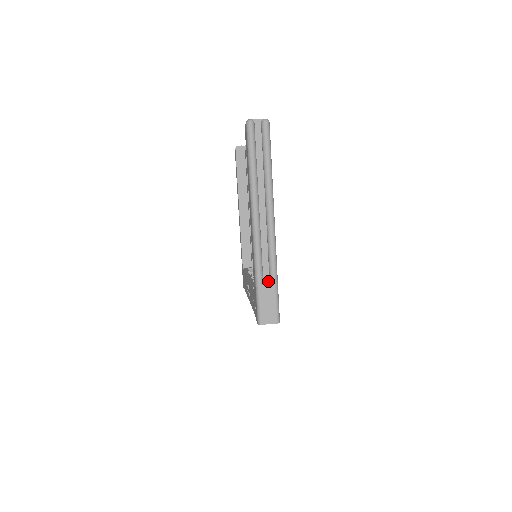
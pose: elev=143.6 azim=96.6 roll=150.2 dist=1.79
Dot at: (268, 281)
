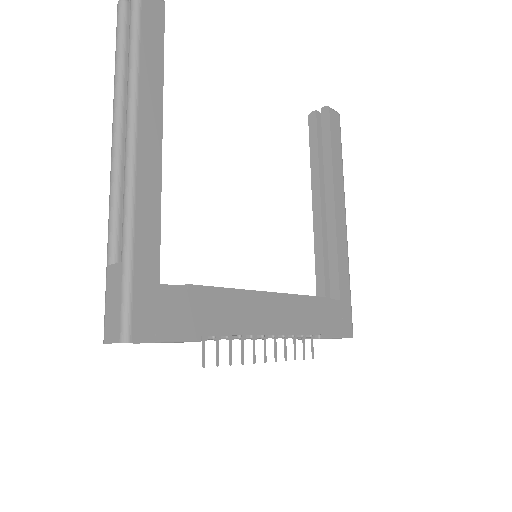
Dot at: occluded
